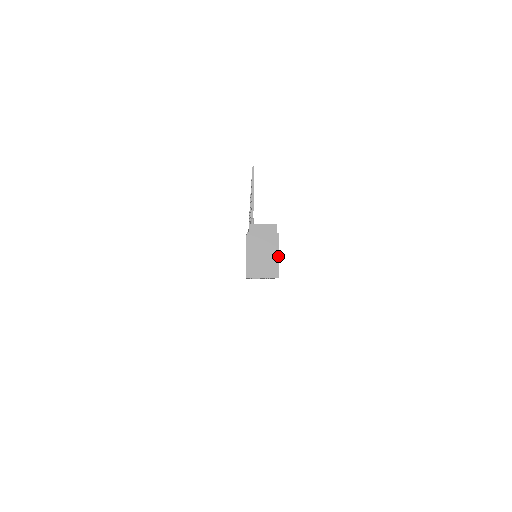
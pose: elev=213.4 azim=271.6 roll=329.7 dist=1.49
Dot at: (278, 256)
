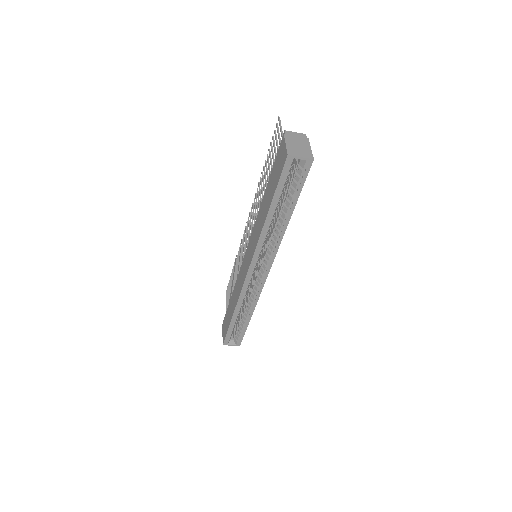
Dot at: occluded
